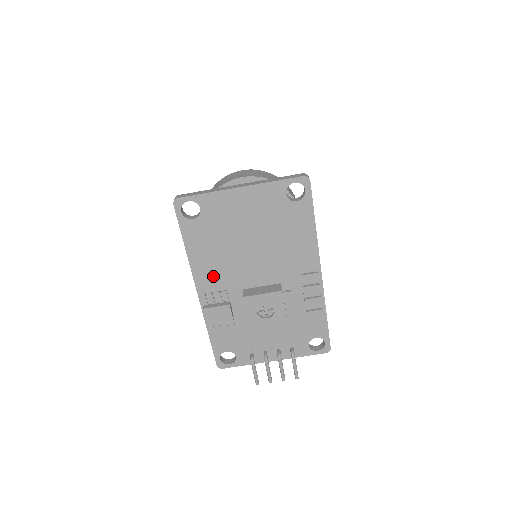
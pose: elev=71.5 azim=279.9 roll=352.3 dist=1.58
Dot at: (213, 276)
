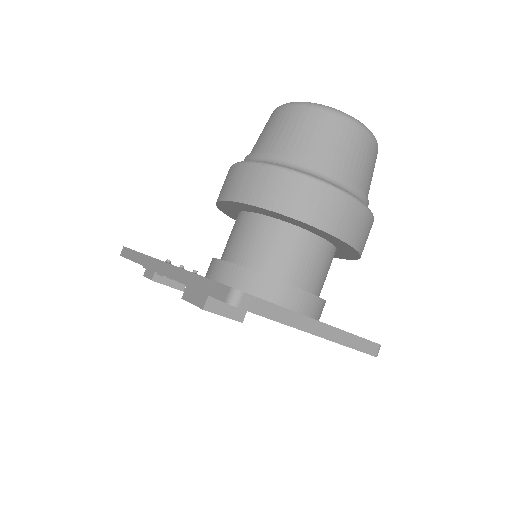
Dot at: occluded
